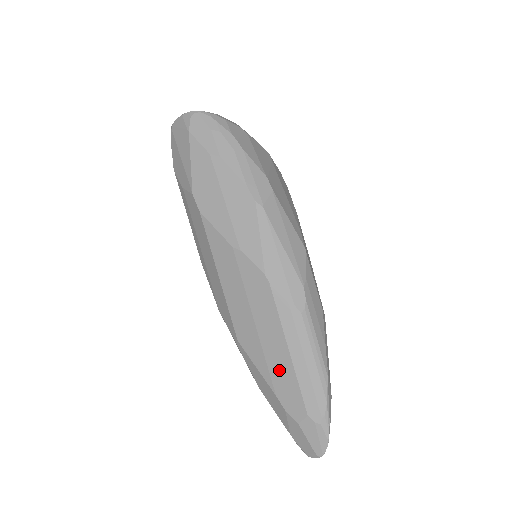
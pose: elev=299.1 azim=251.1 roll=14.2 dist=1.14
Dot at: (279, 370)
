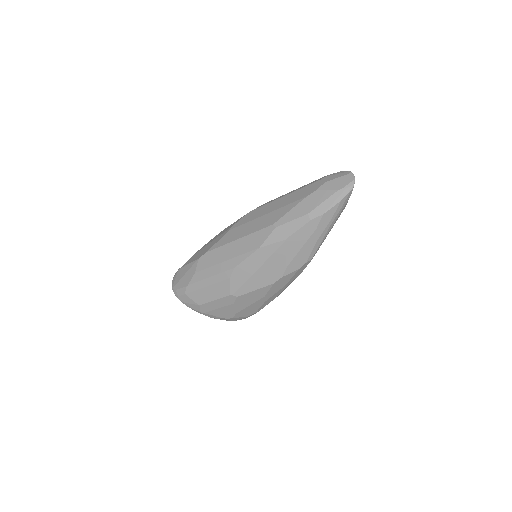
Dot at: (293, 198)
